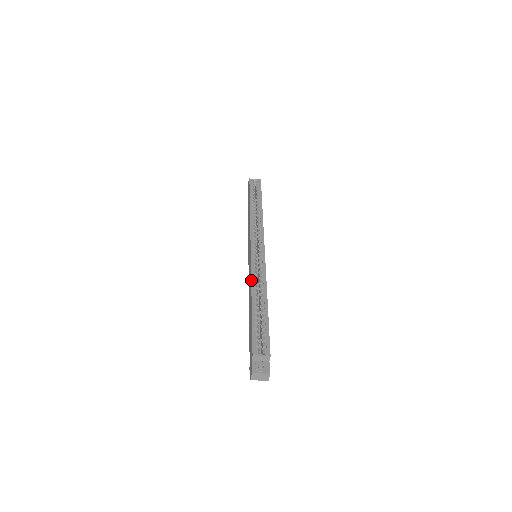
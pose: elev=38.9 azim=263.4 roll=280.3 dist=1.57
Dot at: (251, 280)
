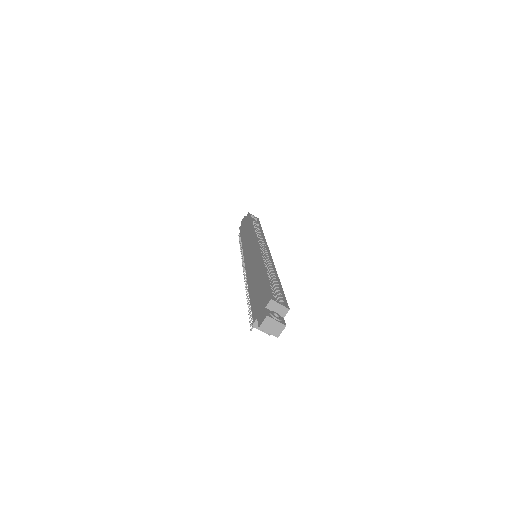
Dot at: (260, 258)
